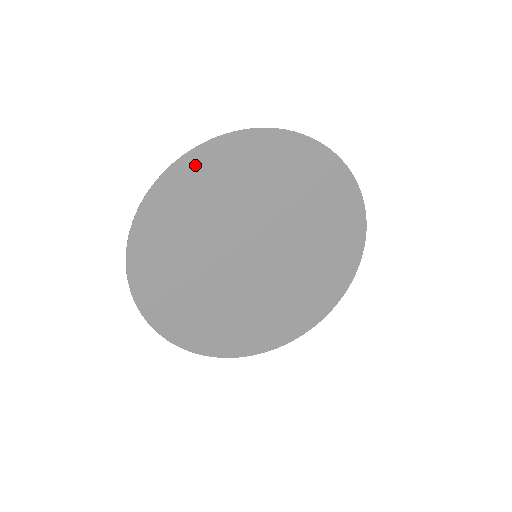
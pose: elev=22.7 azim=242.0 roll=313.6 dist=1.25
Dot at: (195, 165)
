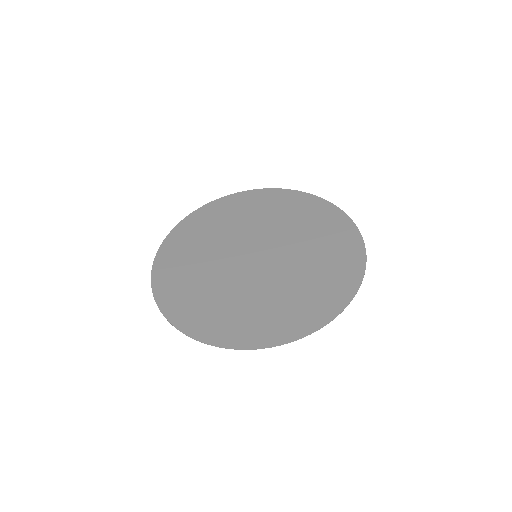
Dot at: (162, 276)
